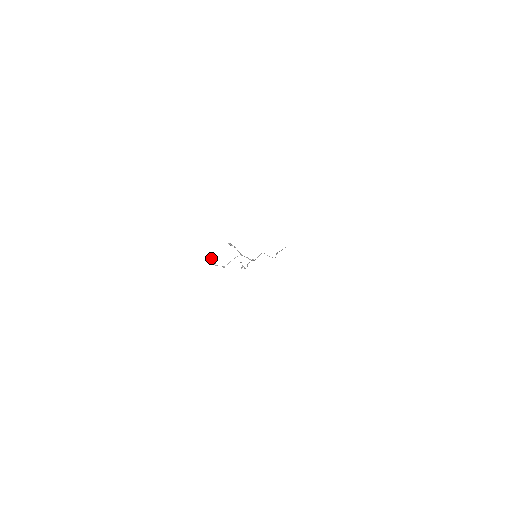
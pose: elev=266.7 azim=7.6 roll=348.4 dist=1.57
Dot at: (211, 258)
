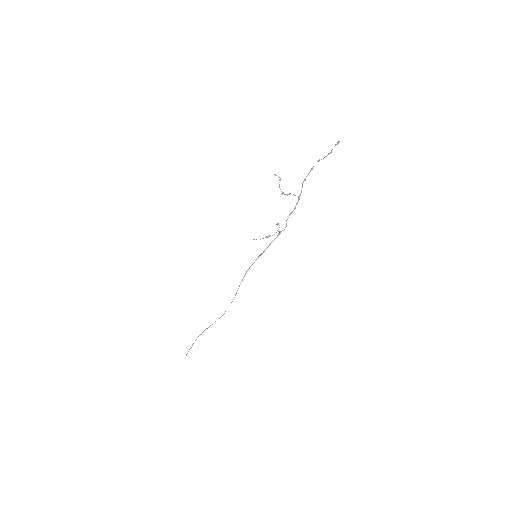
Dot at: occluded
